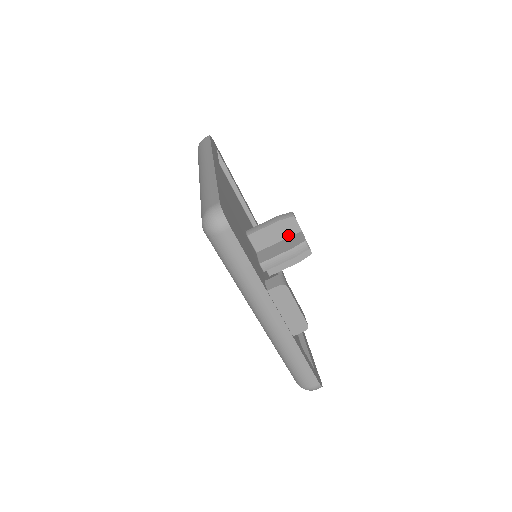
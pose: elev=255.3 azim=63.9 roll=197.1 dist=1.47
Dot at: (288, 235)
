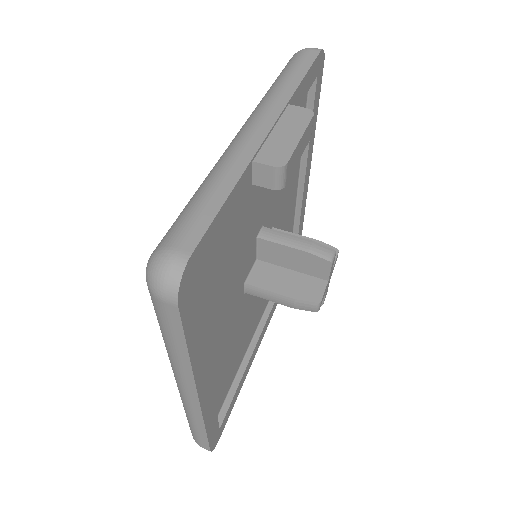
Dot at: occluded
